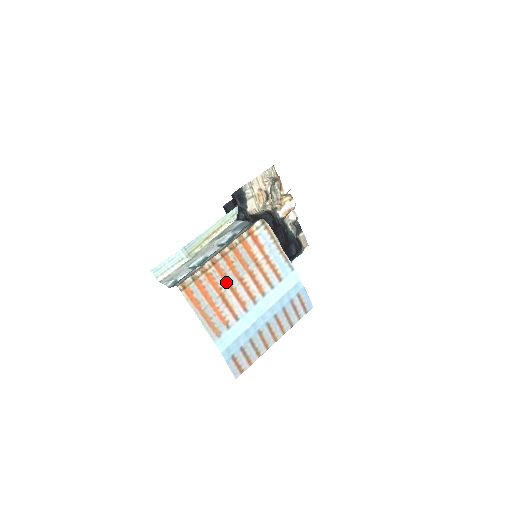
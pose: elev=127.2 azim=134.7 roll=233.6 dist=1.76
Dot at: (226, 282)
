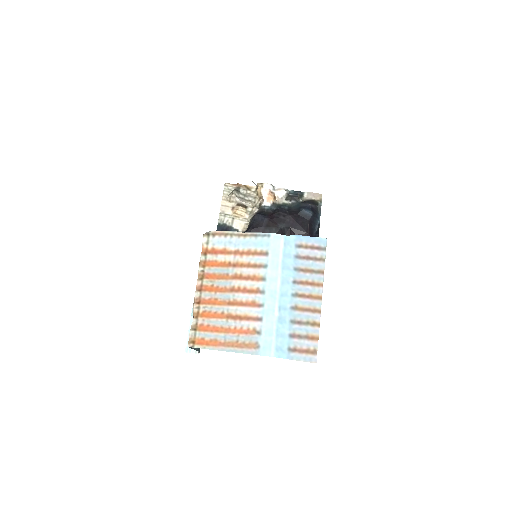
Dot at: (222, 304)
